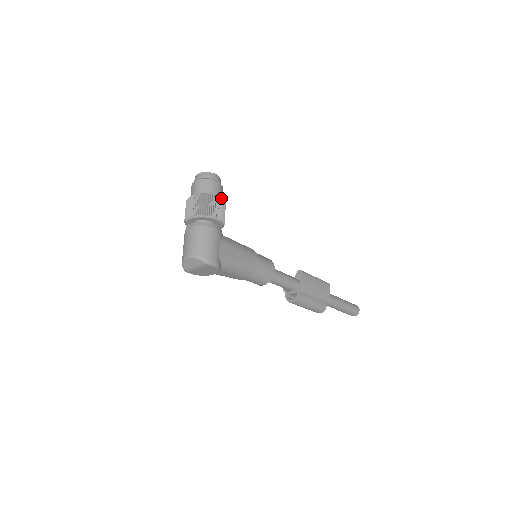
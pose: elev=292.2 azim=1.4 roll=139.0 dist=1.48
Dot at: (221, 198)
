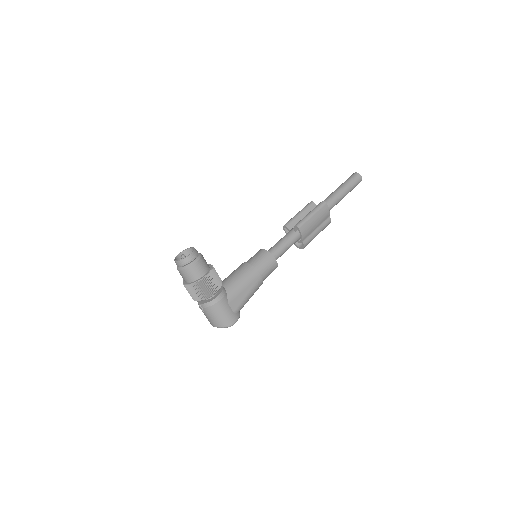
Dot at: (207, 274)
